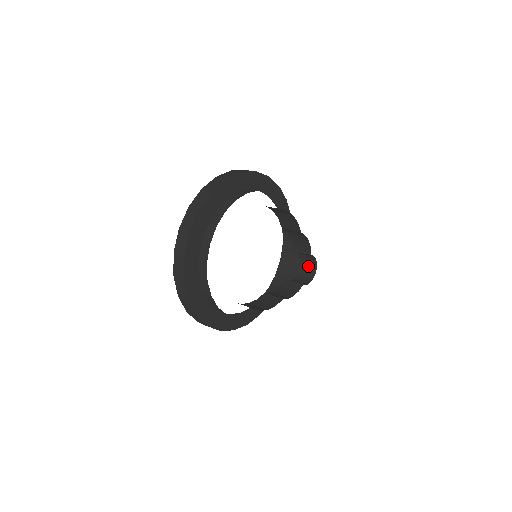
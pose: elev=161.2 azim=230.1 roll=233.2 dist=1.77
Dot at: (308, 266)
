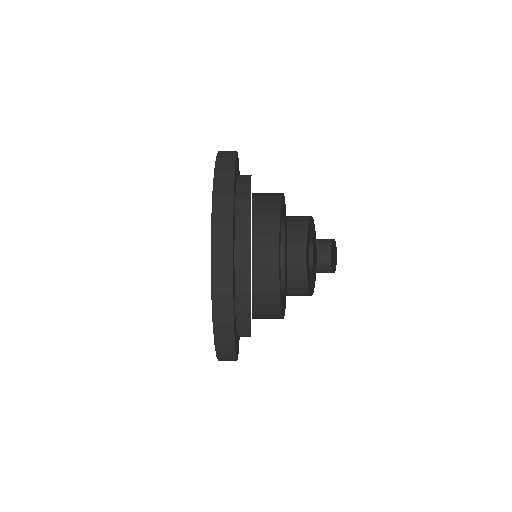
Dot at: (320, 246)
